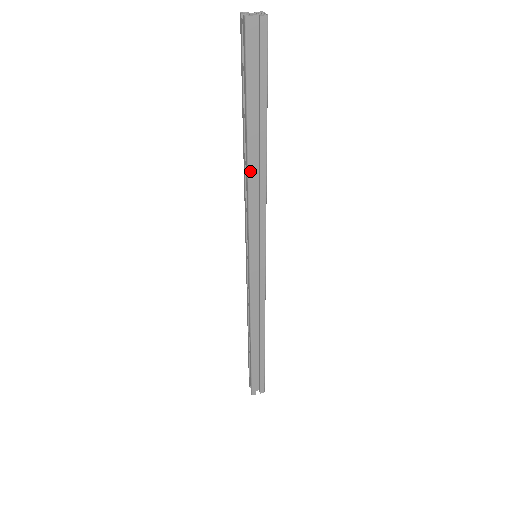
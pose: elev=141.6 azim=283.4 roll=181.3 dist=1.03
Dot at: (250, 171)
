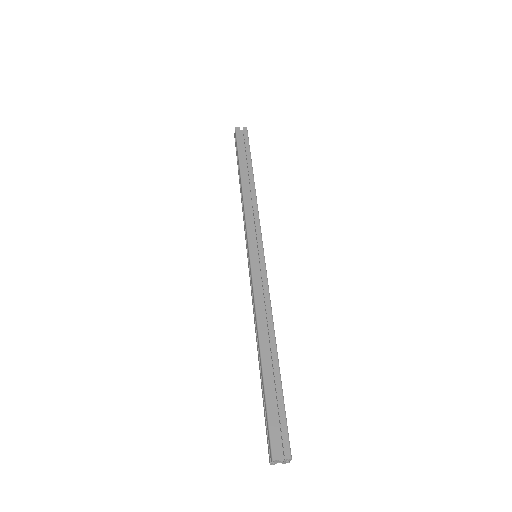
Dot at: (243, 188)
